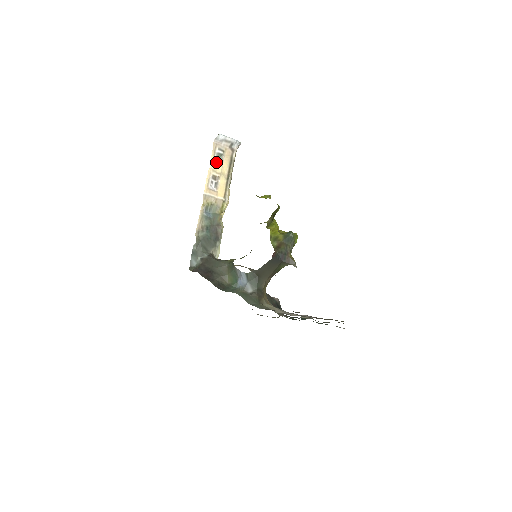
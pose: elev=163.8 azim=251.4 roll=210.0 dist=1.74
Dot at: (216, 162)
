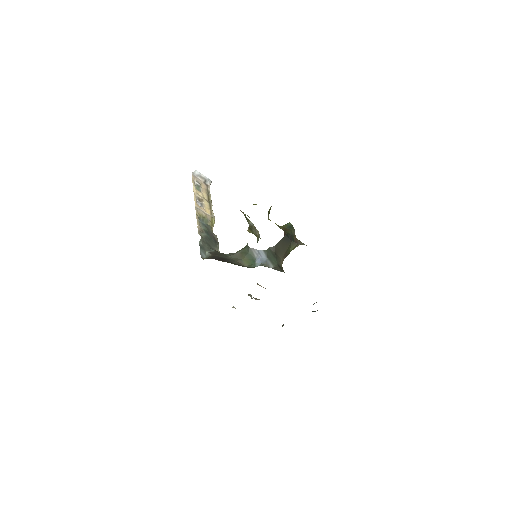
Dot at: (197, 190)
